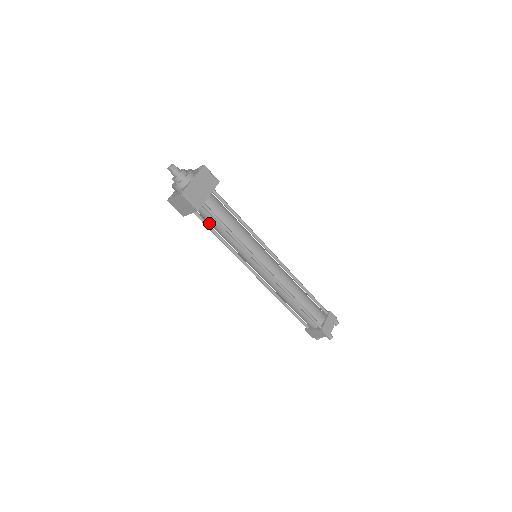
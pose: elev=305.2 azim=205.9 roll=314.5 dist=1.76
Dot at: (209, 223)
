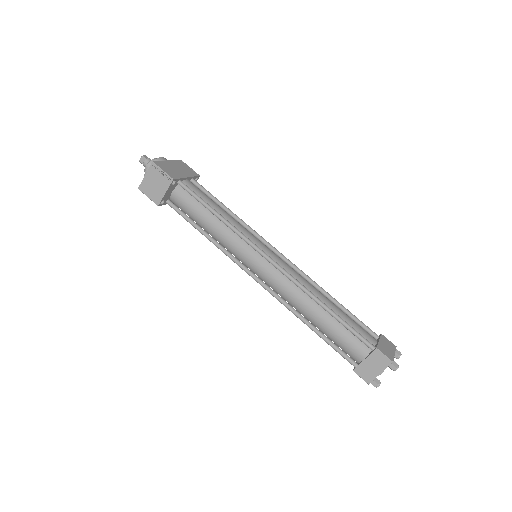
Dot at: (190, 213)
